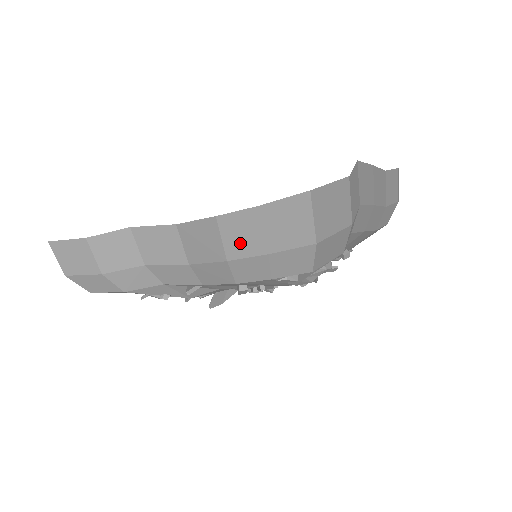
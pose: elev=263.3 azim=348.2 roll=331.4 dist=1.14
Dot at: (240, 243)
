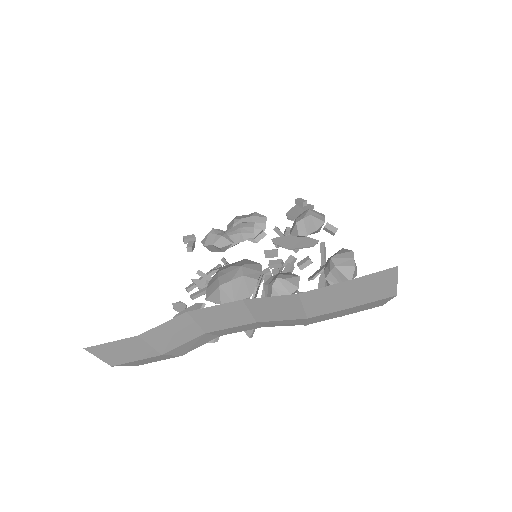
Dot at: (323, 306)
